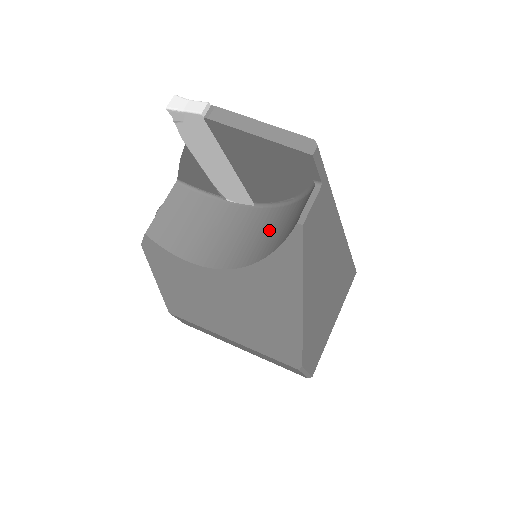
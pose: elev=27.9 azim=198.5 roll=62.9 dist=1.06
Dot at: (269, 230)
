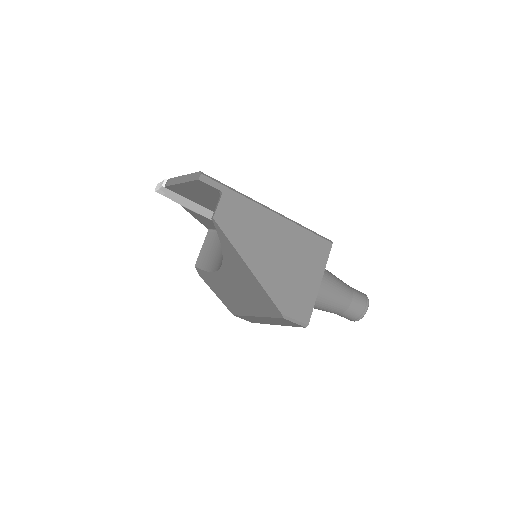
Dot at: occluded
